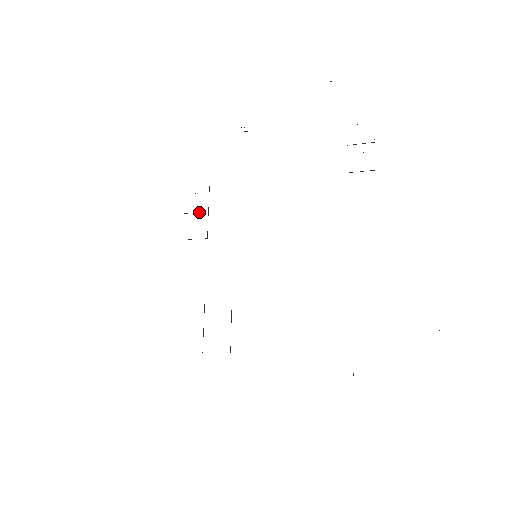
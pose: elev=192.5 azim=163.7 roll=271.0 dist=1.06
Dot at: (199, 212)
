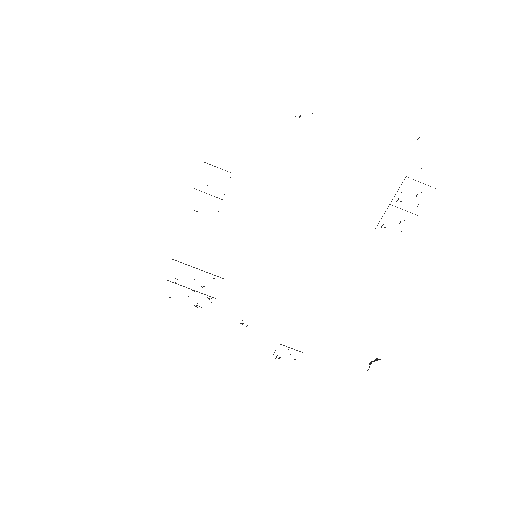
Dot at: occluded
